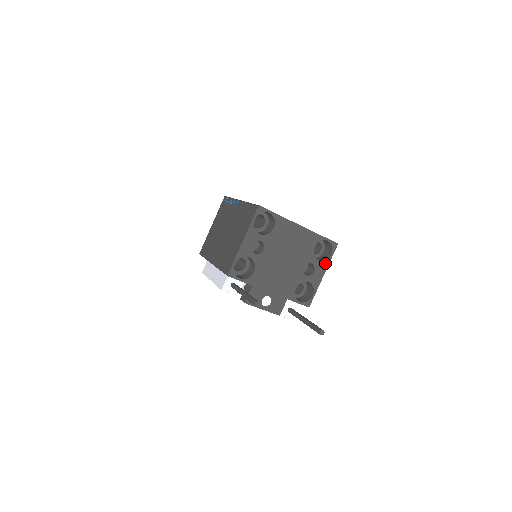
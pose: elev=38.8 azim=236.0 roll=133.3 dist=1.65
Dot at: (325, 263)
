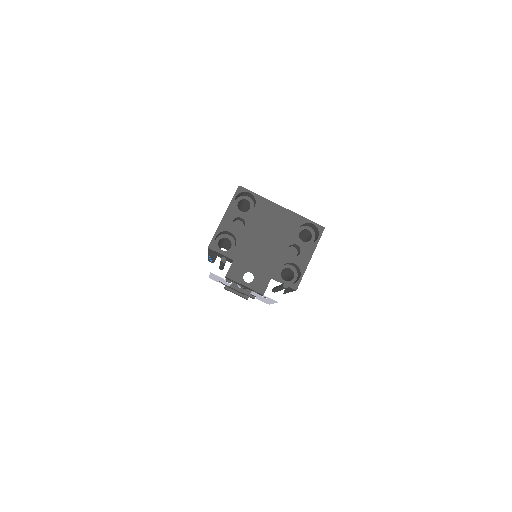
Dot at: (312, 246)
